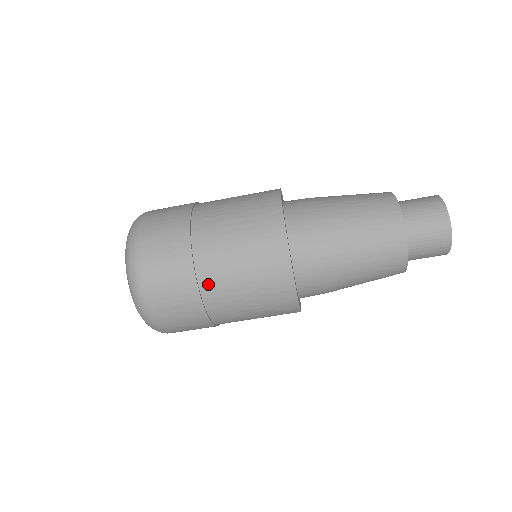
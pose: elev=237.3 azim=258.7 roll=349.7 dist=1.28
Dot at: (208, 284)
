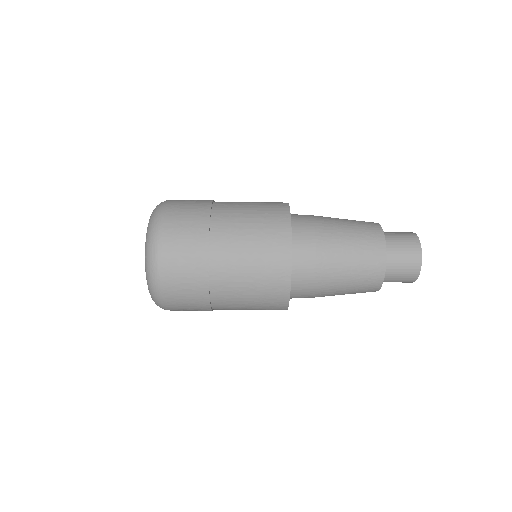
Dot at: (217, 268)
